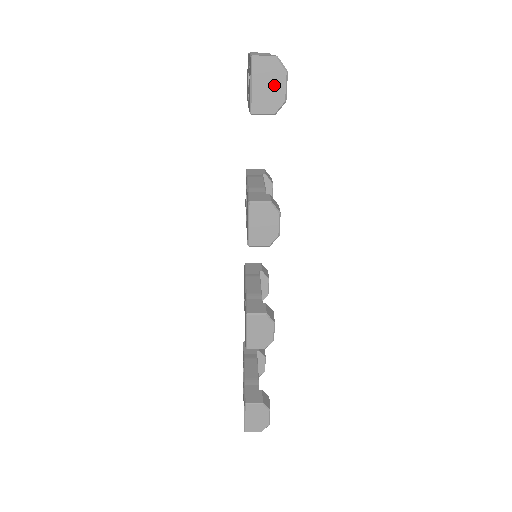
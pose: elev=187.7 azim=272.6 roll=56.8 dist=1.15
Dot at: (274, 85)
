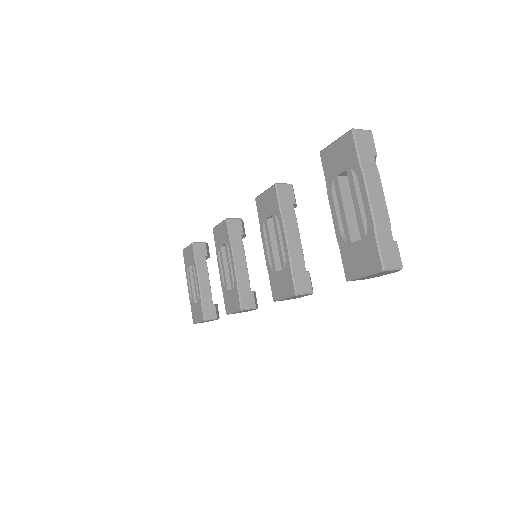
Dot at: (382, 274)
